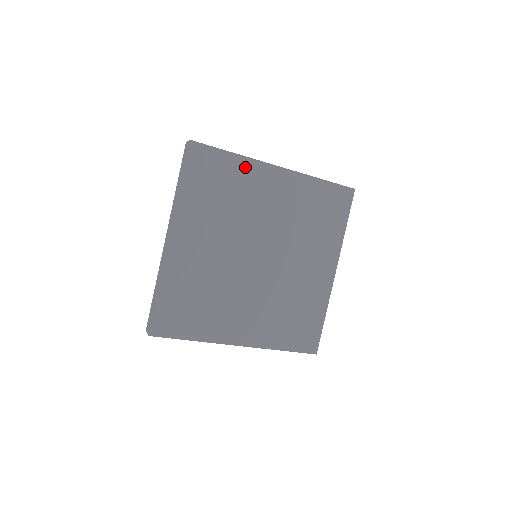
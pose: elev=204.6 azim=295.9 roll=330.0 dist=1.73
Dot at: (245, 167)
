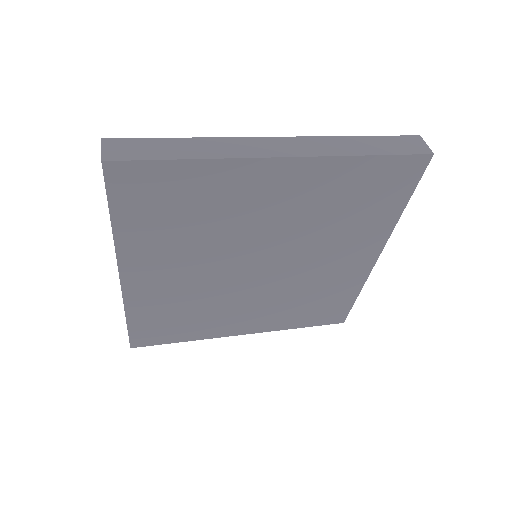
Dot at: (216, 173)
